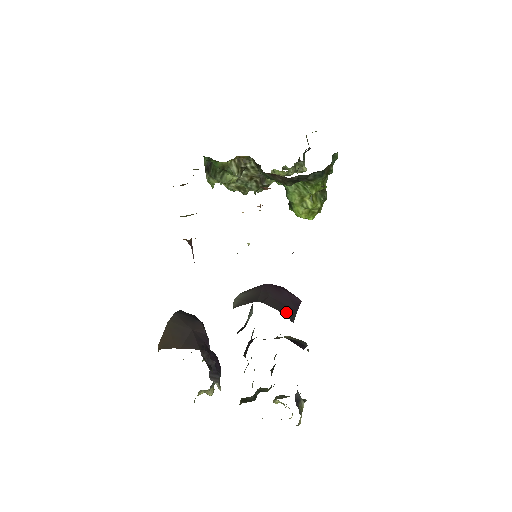
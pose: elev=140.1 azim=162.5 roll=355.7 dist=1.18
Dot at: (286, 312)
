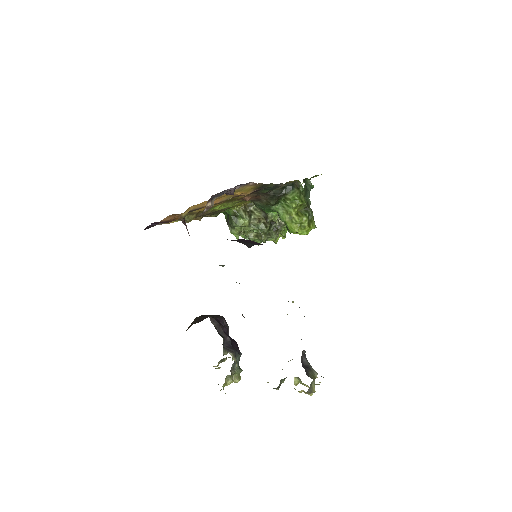
Dot at: (244, 243)
